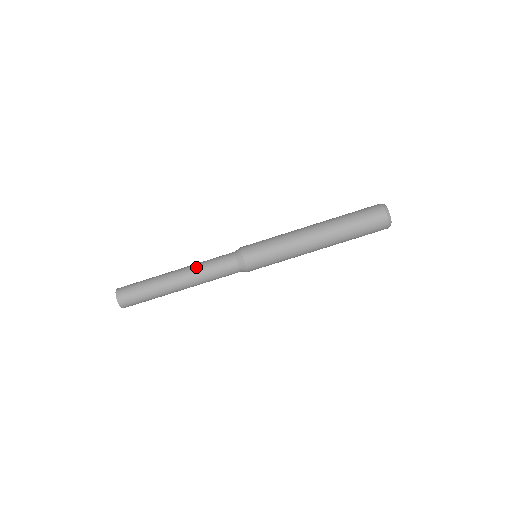
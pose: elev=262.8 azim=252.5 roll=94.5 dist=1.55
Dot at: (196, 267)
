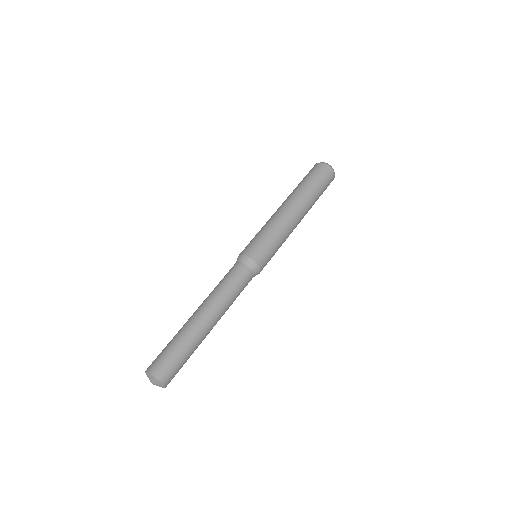
Dot at: (211, 294)
